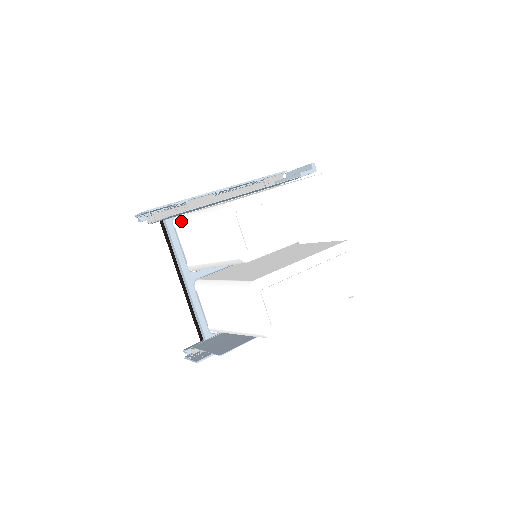
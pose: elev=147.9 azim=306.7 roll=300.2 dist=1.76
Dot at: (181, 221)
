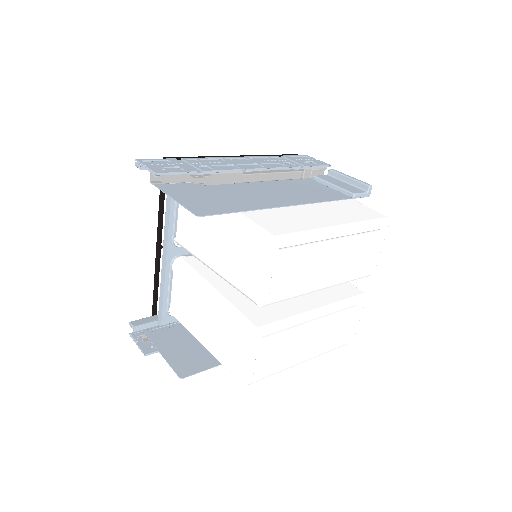
Dot at: occluded
